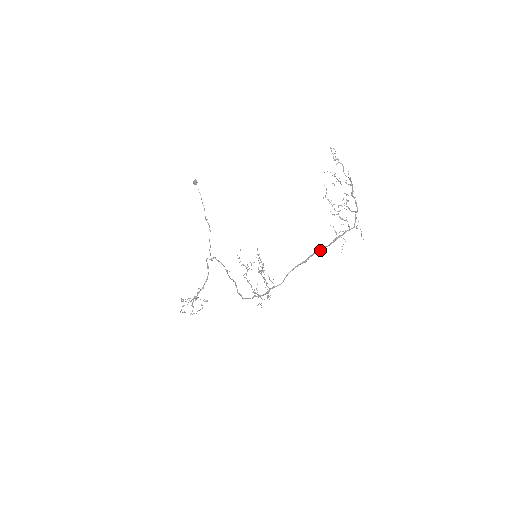
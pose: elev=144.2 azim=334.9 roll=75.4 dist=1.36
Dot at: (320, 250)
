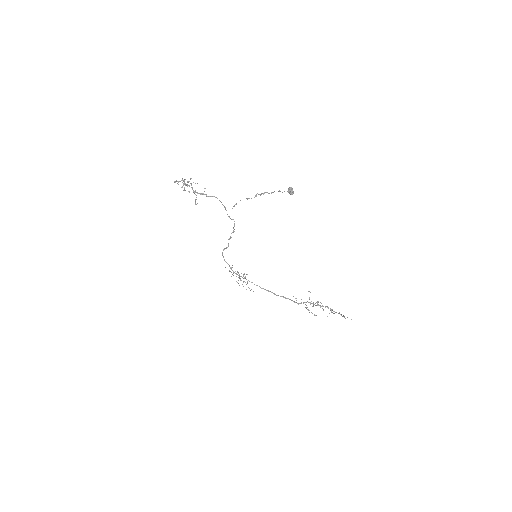
Dot at: (281, 296)
